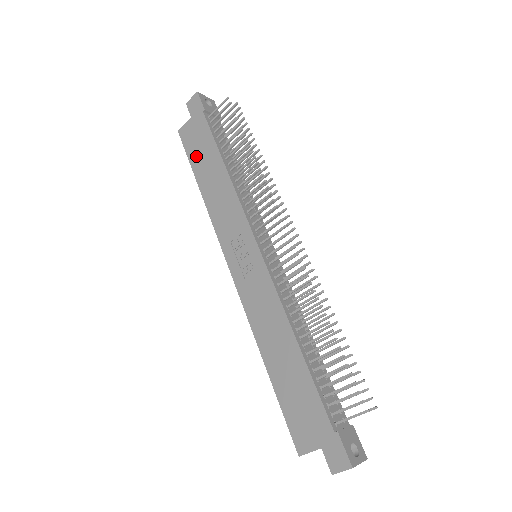
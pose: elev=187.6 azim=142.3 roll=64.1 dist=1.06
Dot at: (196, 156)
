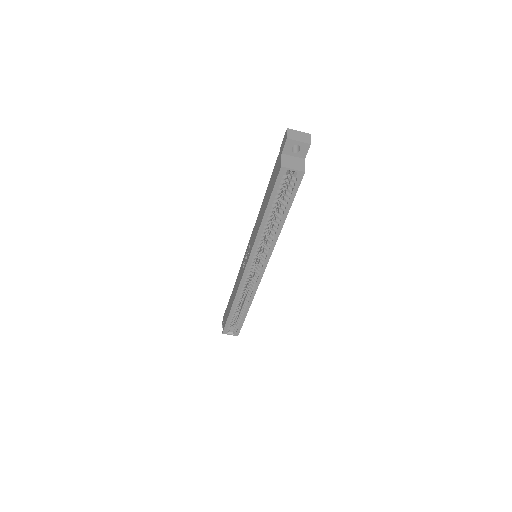
Dot at: occluded
